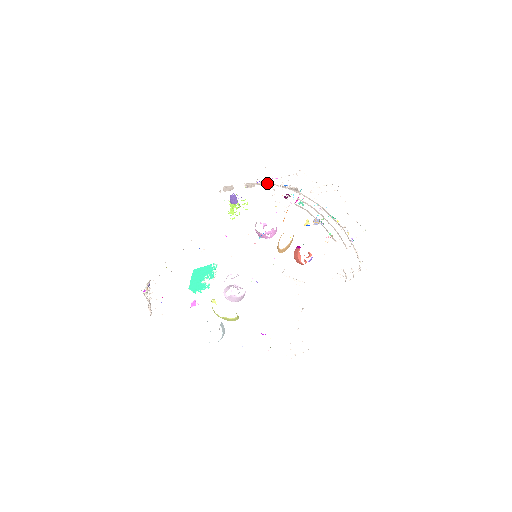
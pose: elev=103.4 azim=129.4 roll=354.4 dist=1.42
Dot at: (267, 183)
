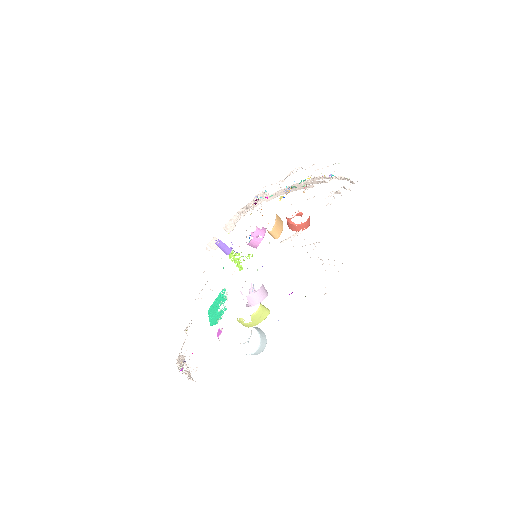
Dot at: (240, 213)
